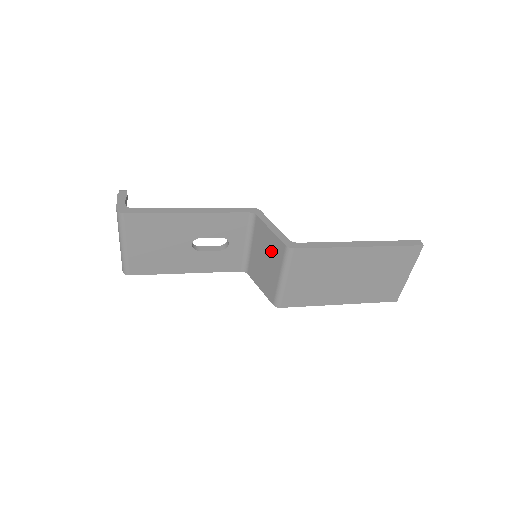
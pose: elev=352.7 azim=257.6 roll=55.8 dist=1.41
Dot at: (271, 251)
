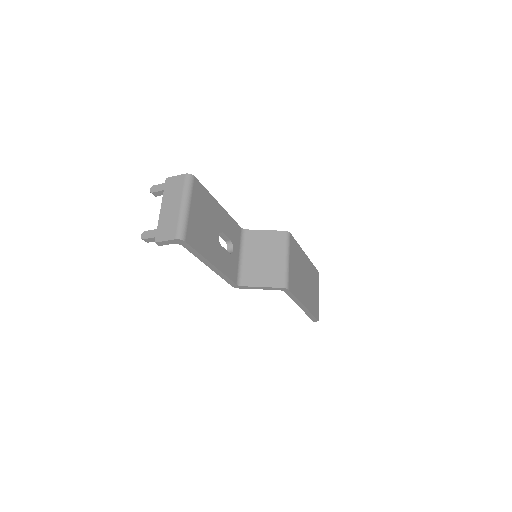
Dot at: (270, 245)
